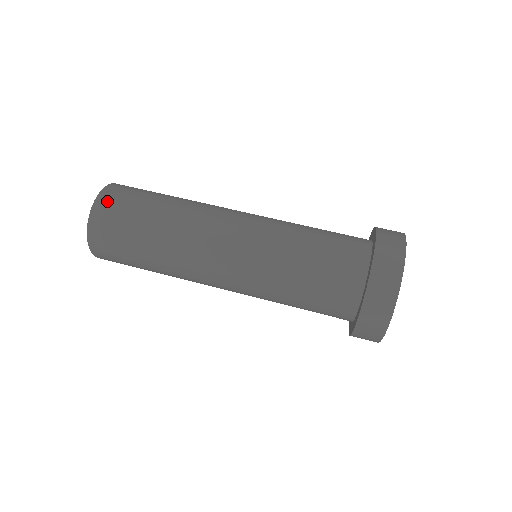
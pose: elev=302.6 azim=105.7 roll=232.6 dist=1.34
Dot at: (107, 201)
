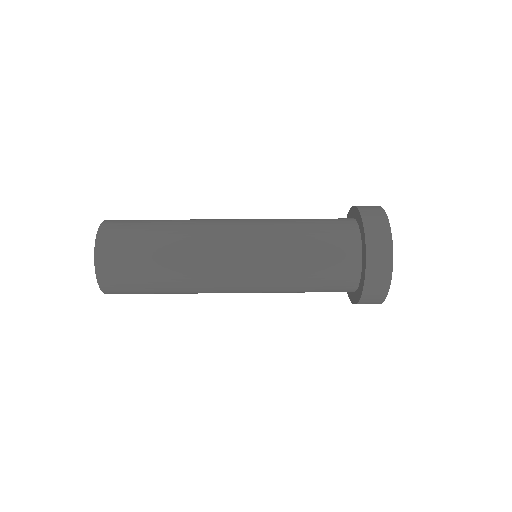
Dot at: (106, 258)
